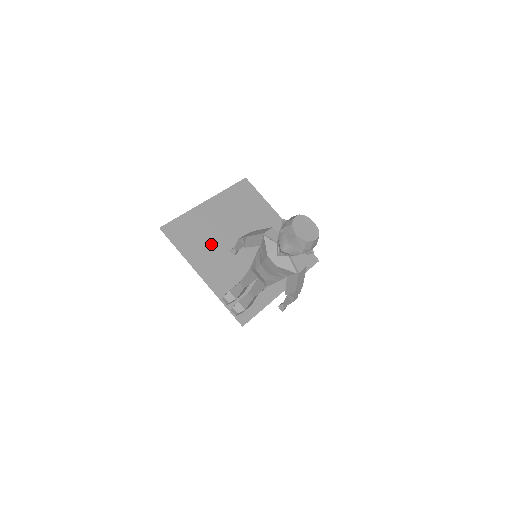
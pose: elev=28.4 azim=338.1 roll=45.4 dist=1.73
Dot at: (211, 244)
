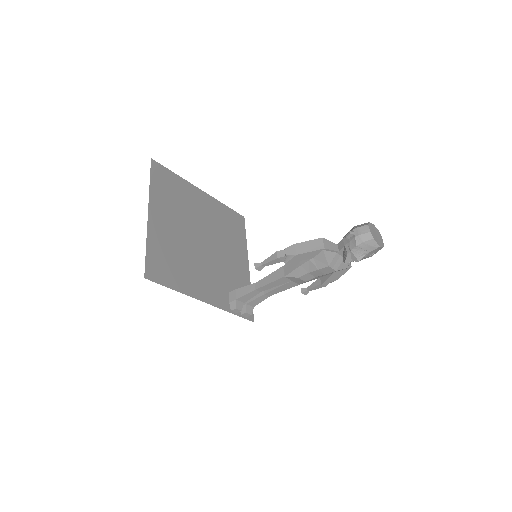
Dot at: (187, 261)
